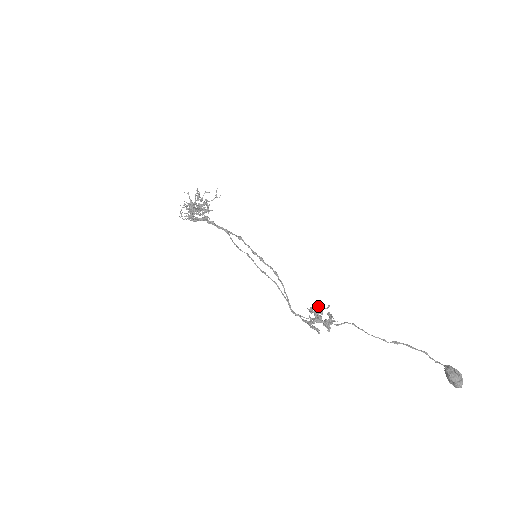
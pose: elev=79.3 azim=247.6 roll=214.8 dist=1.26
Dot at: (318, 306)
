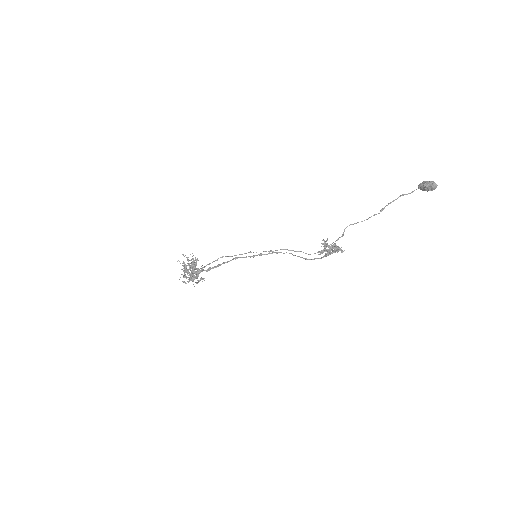
Dot at: (321, 243)
